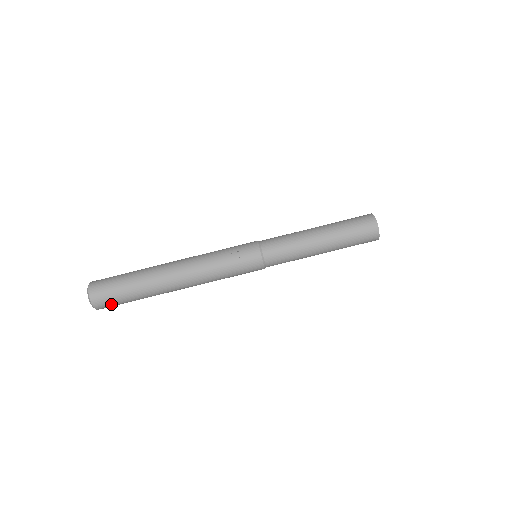
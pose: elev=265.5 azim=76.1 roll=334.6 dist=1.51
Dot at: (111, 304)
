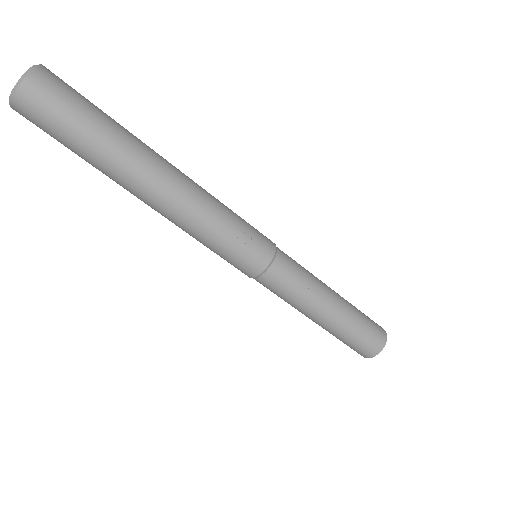
Dot at: (40, 123)
